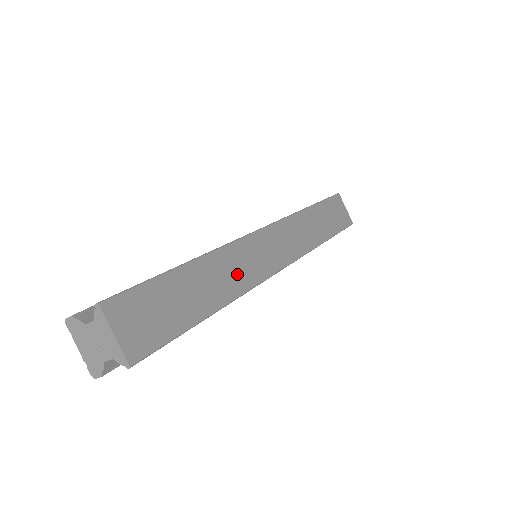
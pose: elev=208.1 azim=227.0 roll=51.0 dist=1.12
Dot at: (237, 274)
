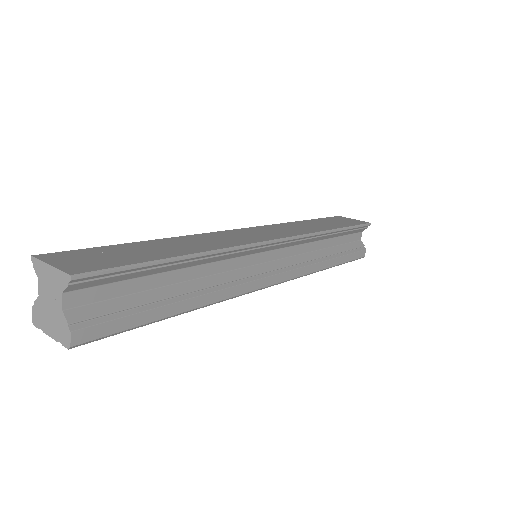
Dot at: (214, 242)
